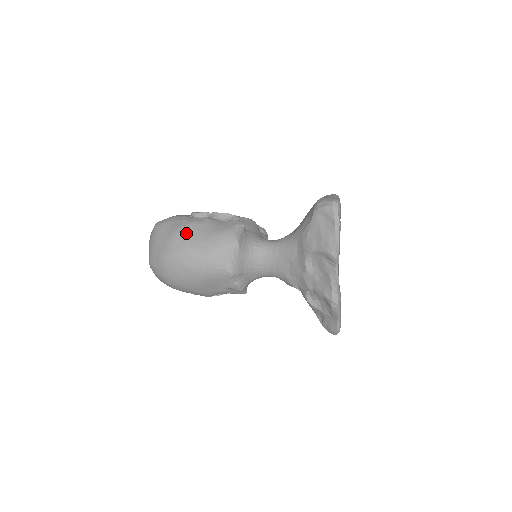
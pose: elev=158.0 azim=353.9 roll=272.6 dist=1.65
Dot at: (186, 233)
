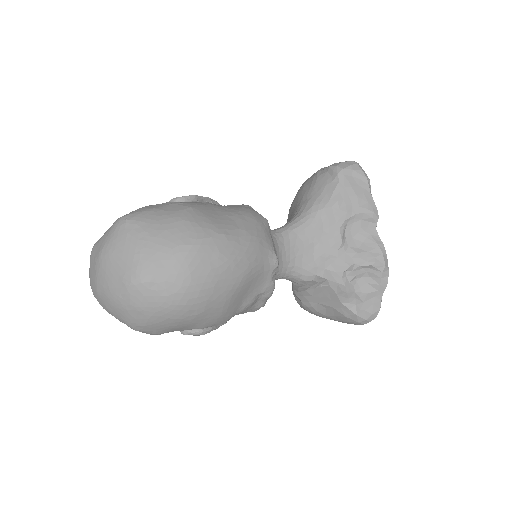
Dot at: (203, 213)
